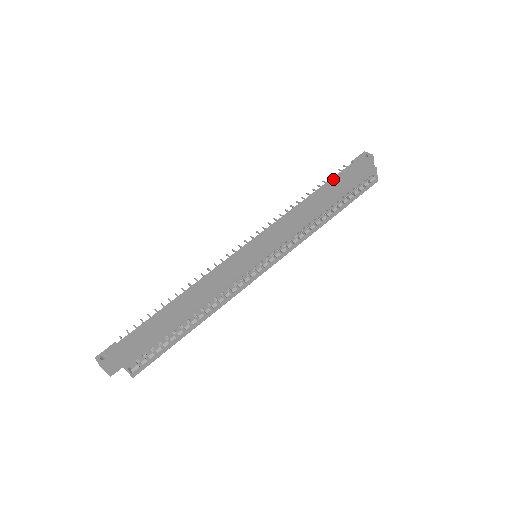
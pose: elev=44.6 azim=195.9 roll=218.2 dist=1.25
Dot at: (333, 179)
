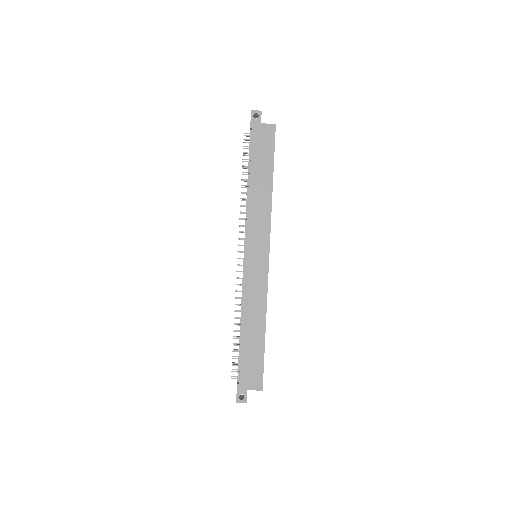
Dot at: (253, 155)
